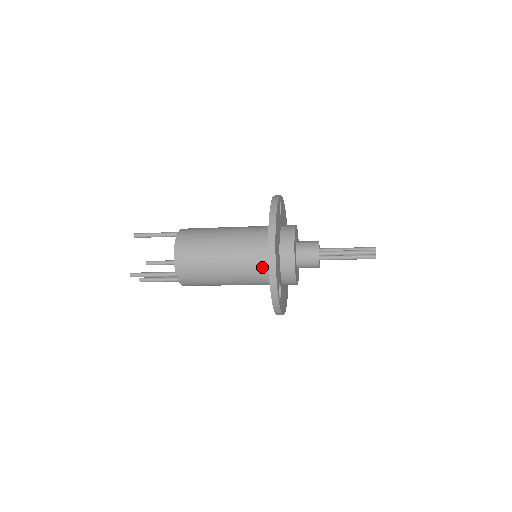
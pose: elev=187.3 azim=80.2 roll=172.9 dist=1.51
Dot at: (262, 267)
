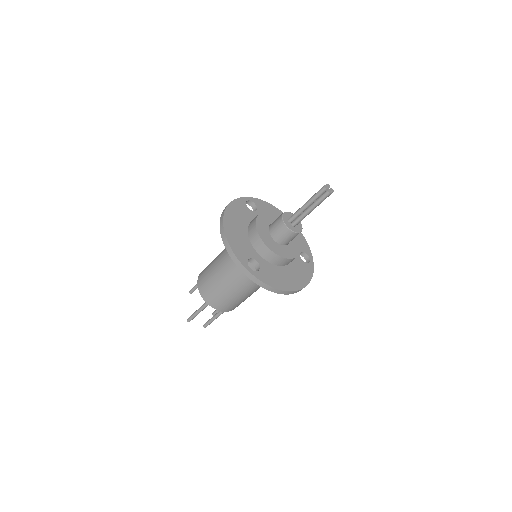
Dot at: occluded
